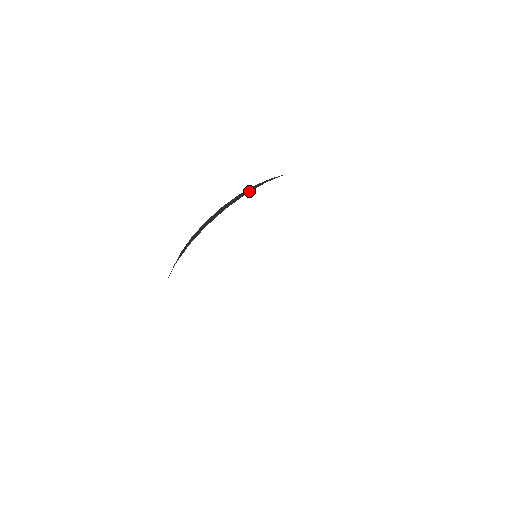
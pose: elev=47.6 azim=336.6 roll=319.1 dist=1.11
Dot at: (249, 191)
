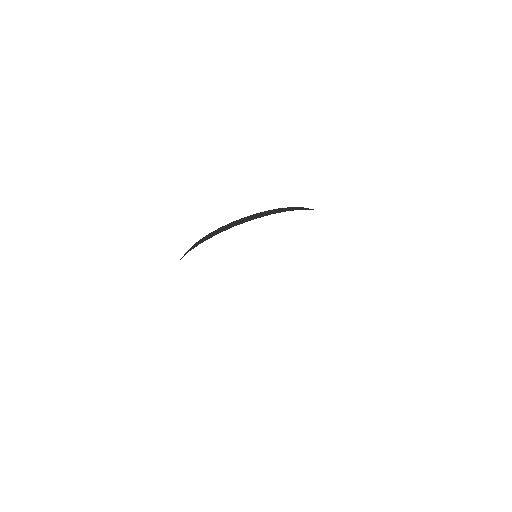
Dot at: occluded
